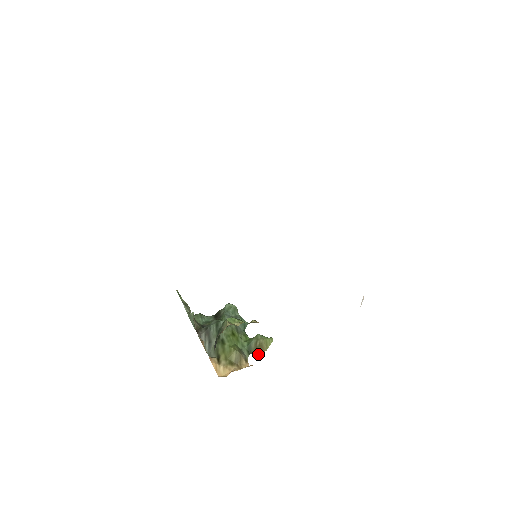
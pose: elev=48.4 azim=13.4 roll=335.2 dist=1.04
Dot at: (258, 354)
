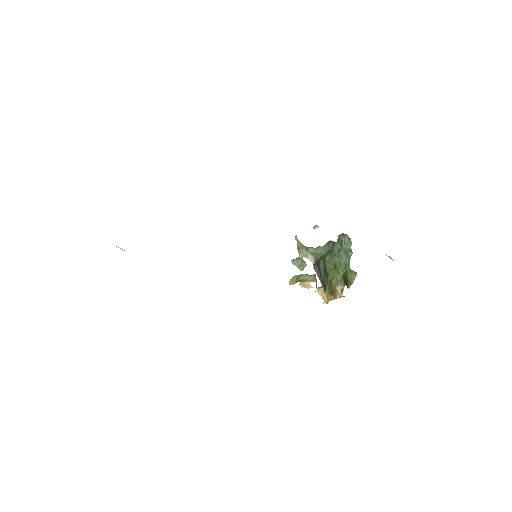
Dot at: (347, 287)
